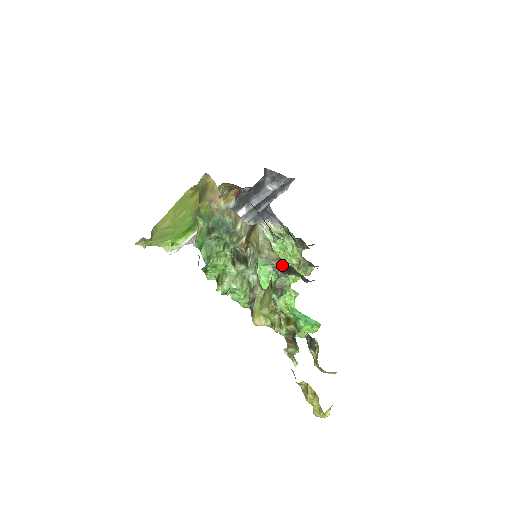
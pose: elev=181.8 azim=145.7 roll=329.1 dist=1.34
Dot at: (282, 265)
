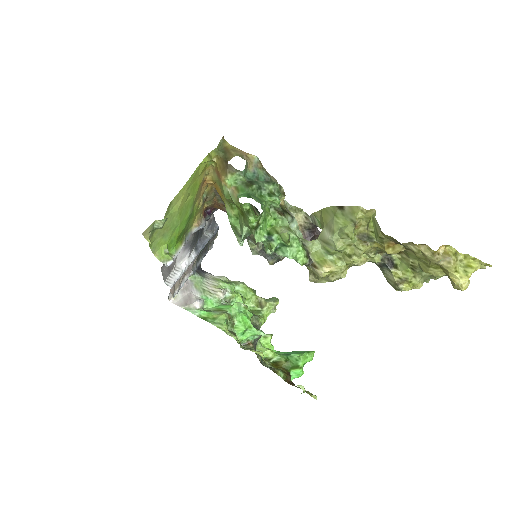
Dot at: (305, 232)
